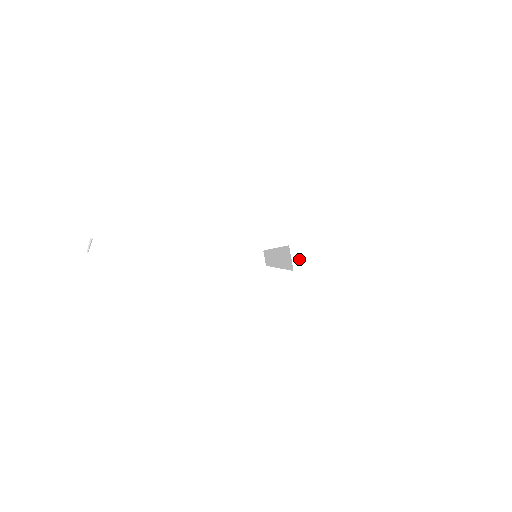
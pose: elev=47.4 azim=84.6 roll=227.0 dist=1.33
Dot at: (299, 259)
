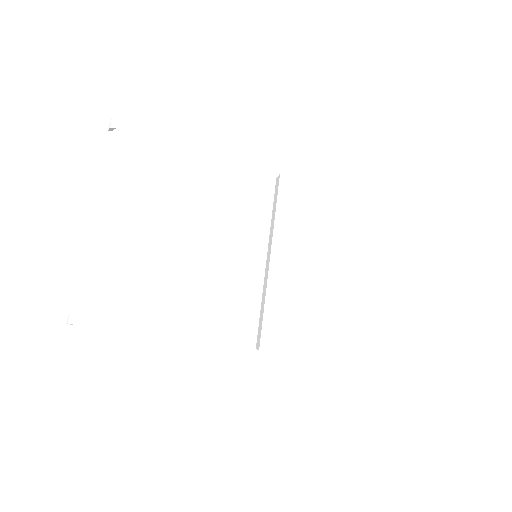
Dot at: occluded
